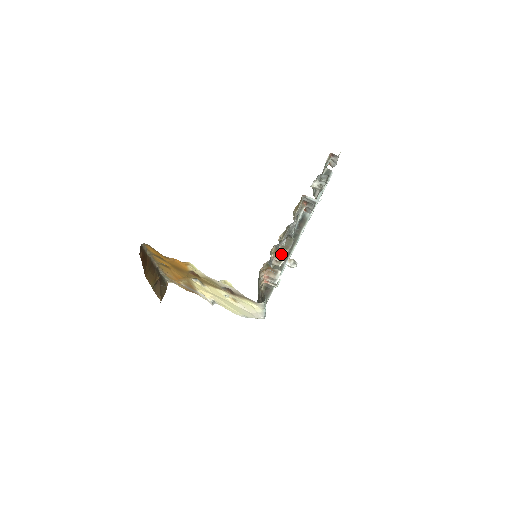
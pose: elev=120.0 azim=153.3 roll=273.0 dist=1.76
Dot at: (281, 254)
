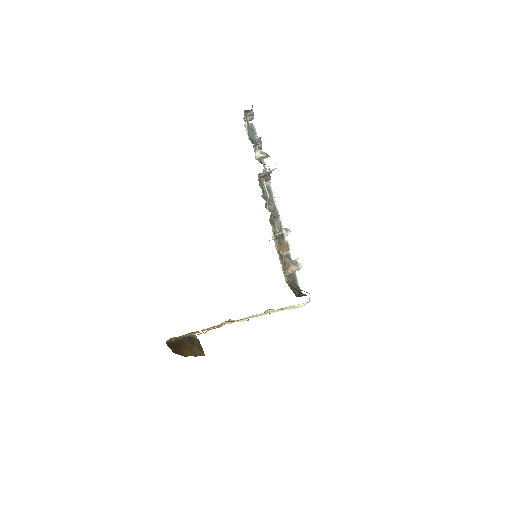
Dot at: (286, 244)
